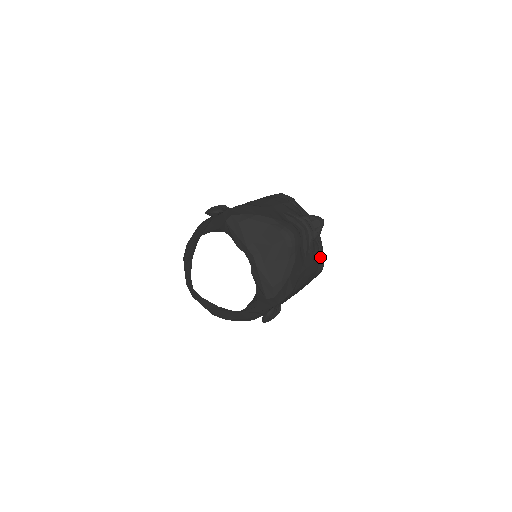
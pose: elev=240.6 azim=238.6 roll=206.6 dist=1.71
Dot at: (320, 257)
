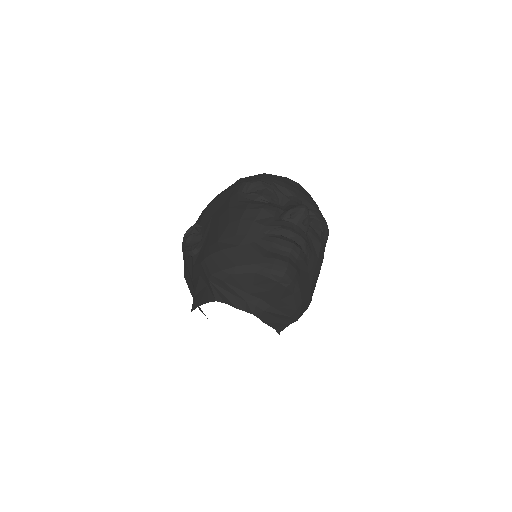
Dot at: (321, 227)
